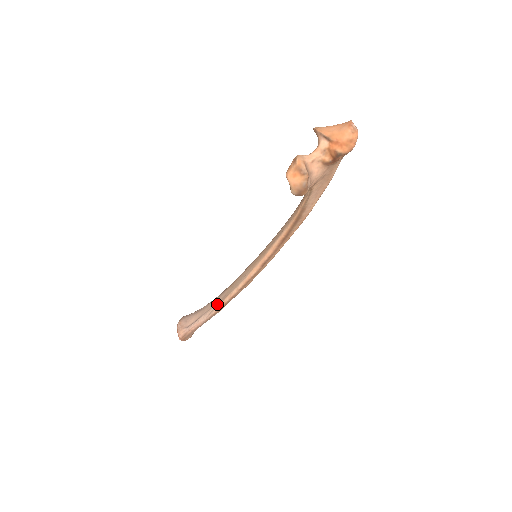
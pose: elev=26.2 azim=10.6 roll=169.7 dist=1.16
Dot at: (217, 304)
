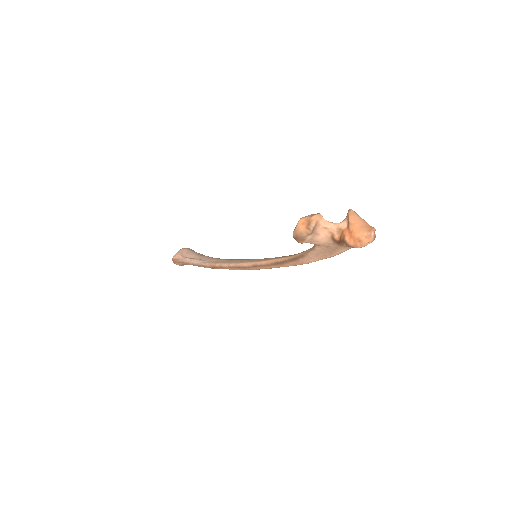
Dot at: (211, 262)
